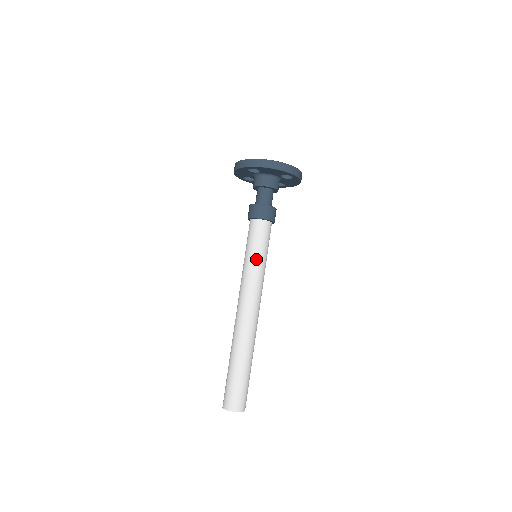
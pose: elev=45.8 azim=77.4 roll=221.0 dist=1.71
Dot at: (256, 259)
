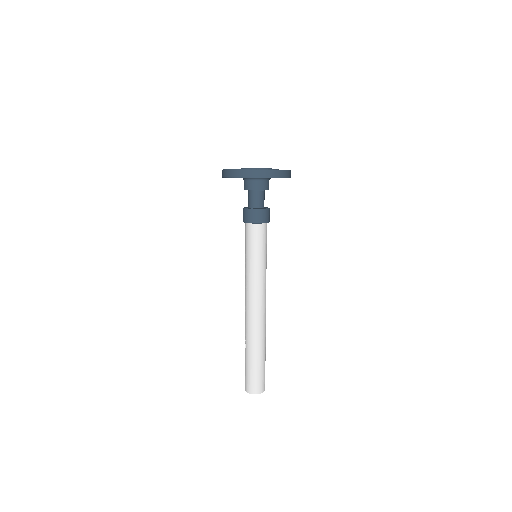
Dot at: (258, 262)
